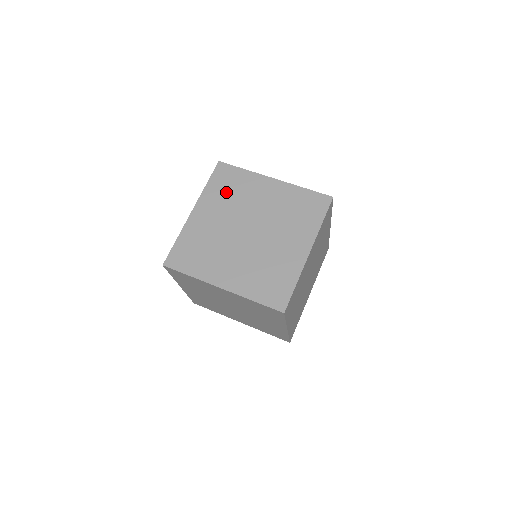
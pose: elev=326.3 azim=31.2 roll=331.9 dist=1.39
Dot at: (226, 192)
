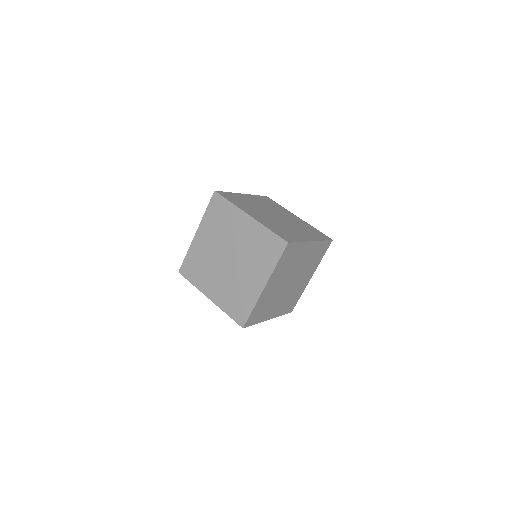
Dot at: (217, 221)
